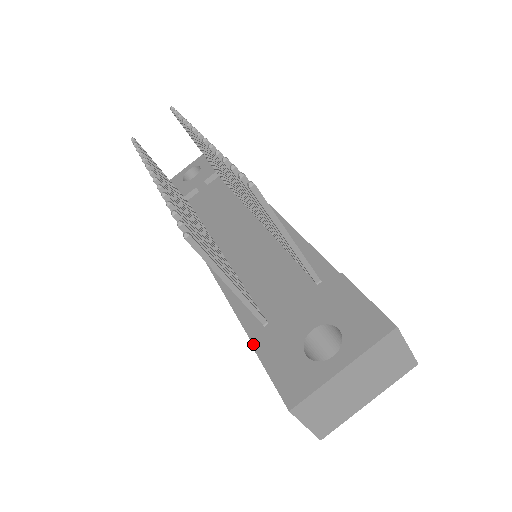
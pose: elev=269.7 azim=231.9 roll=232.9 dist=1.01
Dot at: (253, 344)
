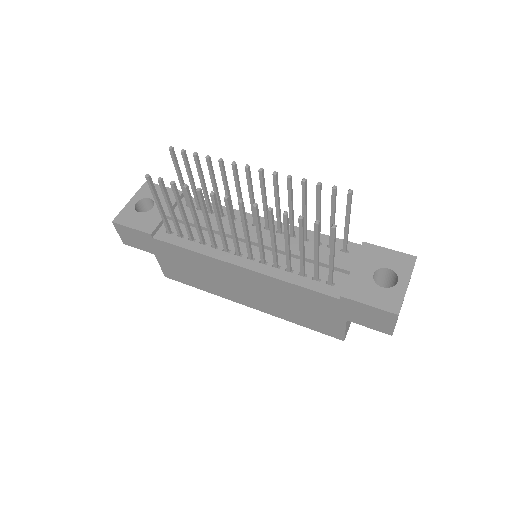
Dot at: (342, 295)
